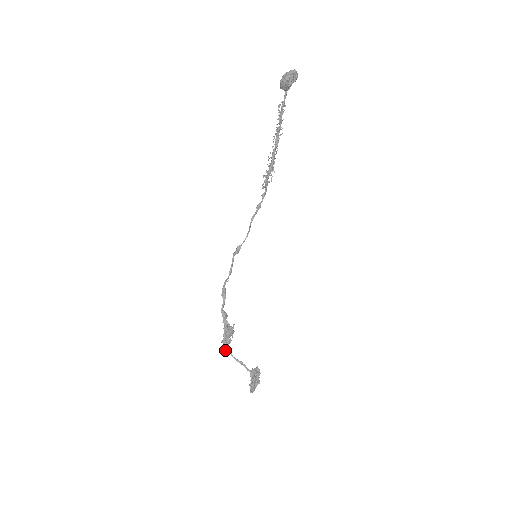
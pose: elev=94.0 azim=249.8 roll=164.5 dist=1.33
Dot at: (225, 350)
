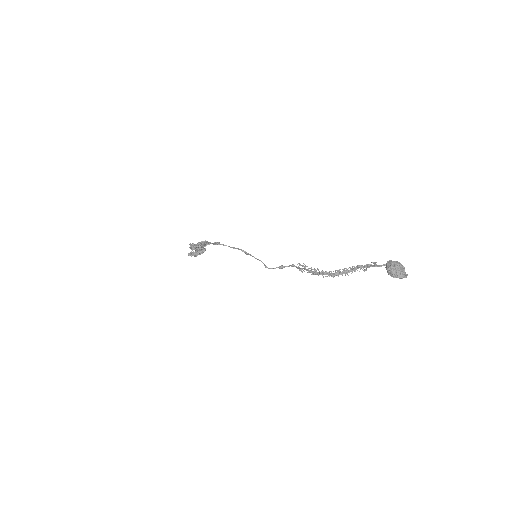
Dot at: (190, 248)
